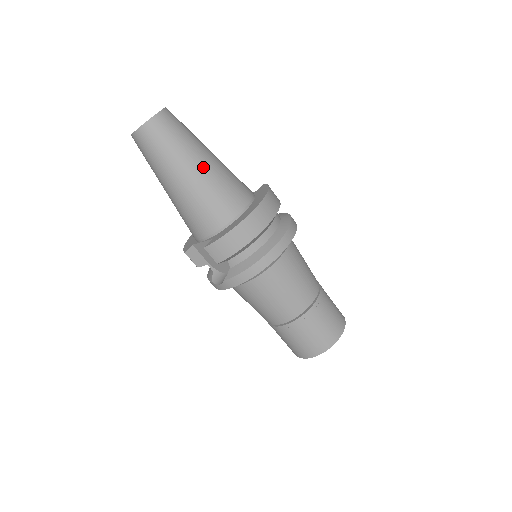
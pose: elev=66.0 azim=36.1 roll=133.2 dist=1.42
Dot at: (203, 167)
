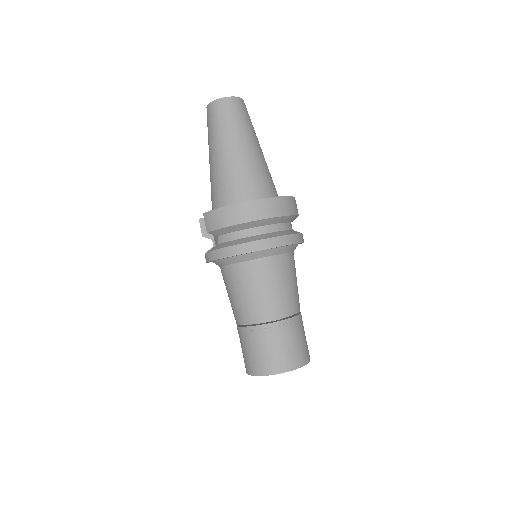
Dot at: (239, 151)
